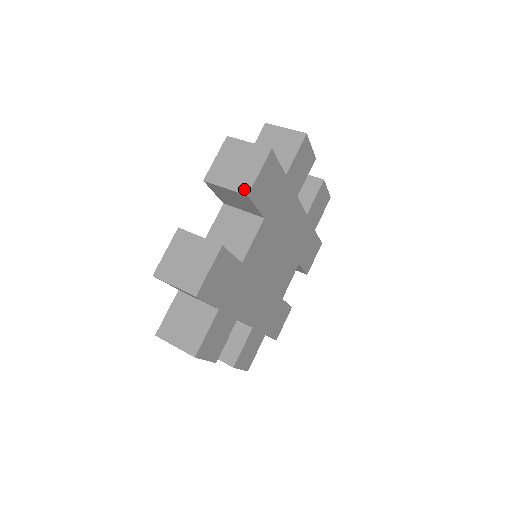
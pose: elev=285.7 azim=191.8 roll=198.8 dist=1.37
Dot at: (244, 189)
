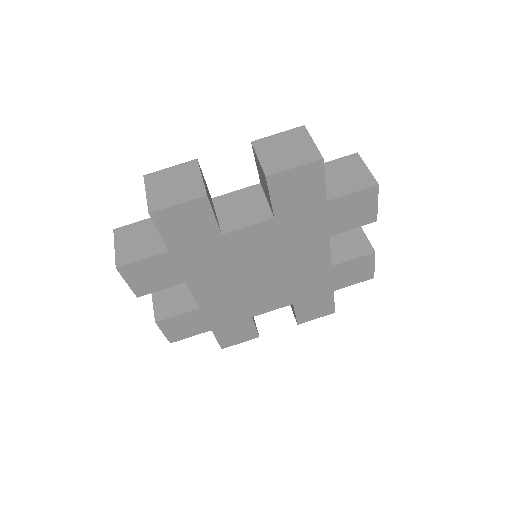
Dot at: occluded
